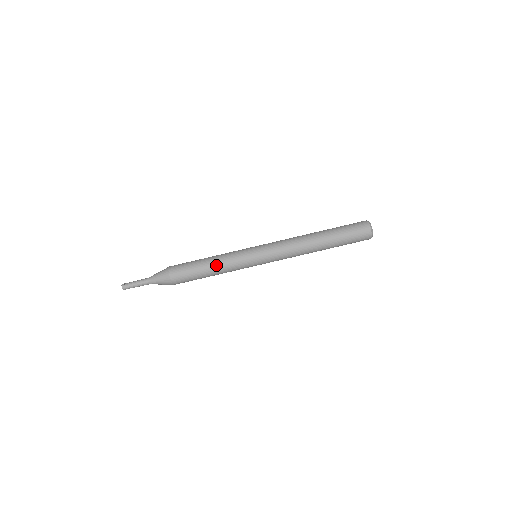
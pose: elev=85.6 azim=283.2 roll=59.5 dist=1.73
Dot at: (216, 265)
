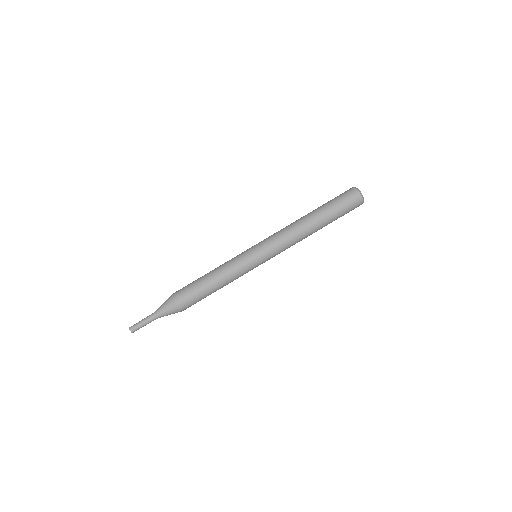
Dot at: (224, 284)
